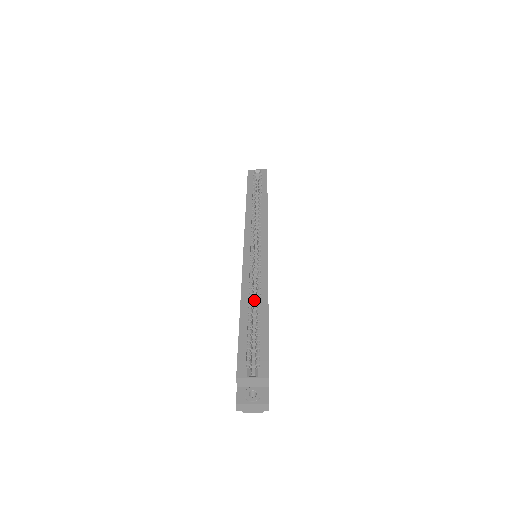
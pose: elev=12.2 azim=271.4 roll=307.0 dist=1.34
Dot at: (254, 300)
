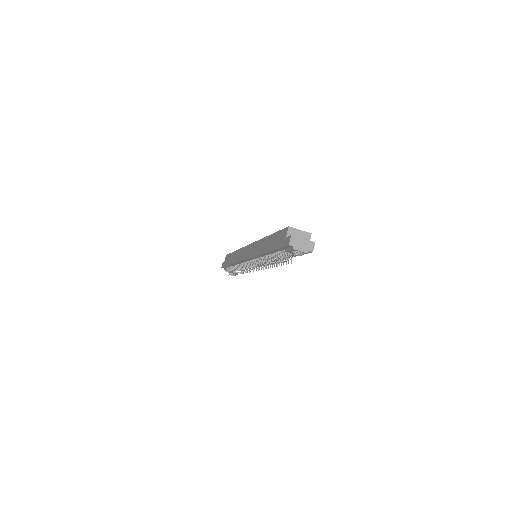
Dot at: occluded
